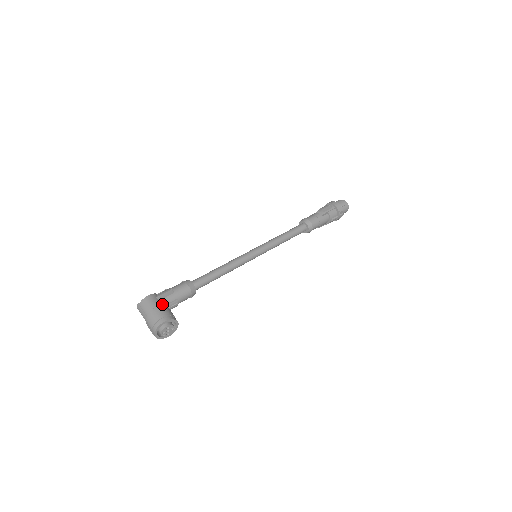
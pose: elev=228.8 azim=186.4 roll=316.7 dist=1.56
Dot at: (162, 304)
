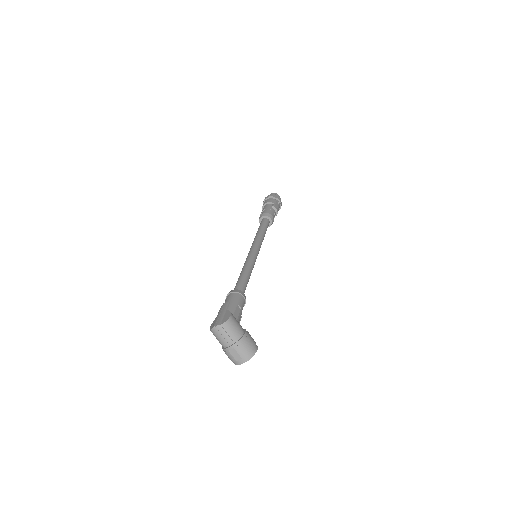
Dot at: (241, 326)
